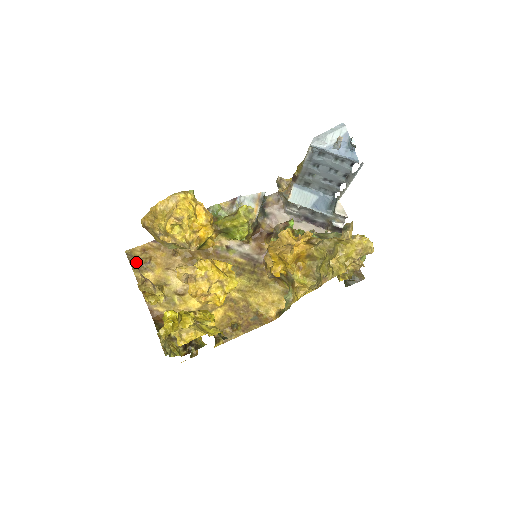
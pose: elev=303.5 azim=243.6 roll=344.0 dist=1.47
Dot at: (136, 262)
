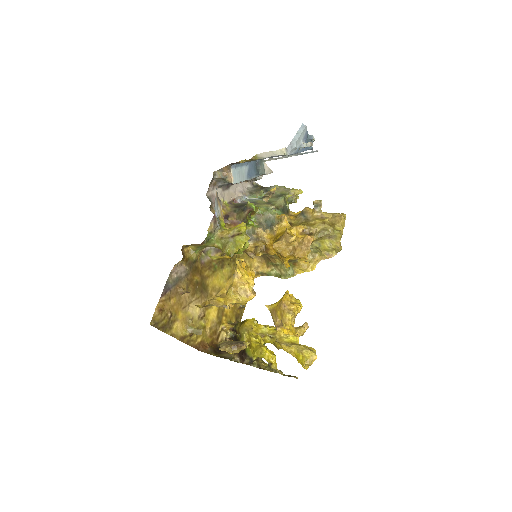
Dot at: (163, 325)
